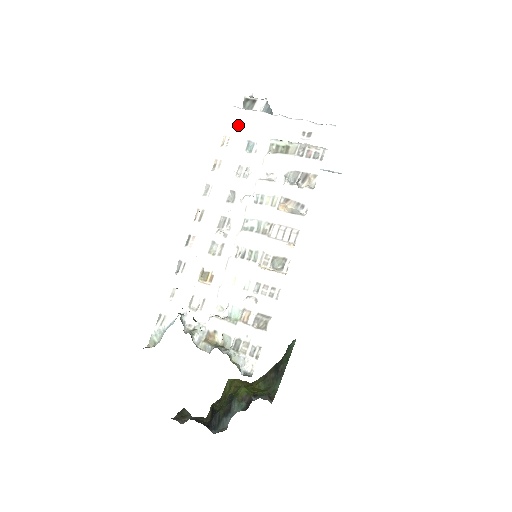
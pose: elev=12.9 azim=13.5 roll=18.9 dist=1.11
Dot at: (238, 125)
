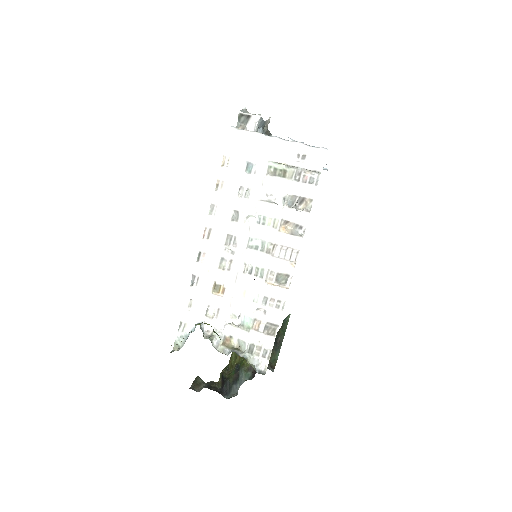
Dot at: (236, 146)
